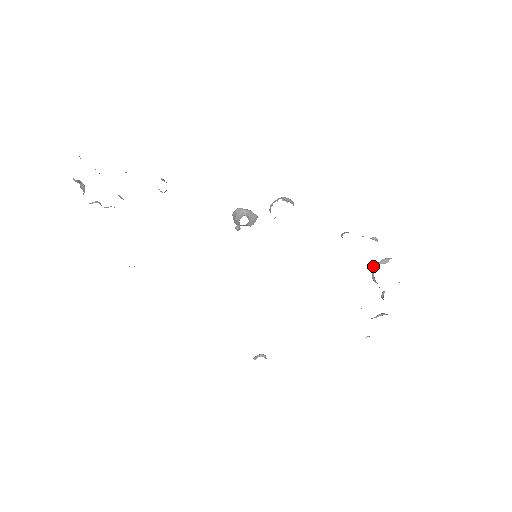
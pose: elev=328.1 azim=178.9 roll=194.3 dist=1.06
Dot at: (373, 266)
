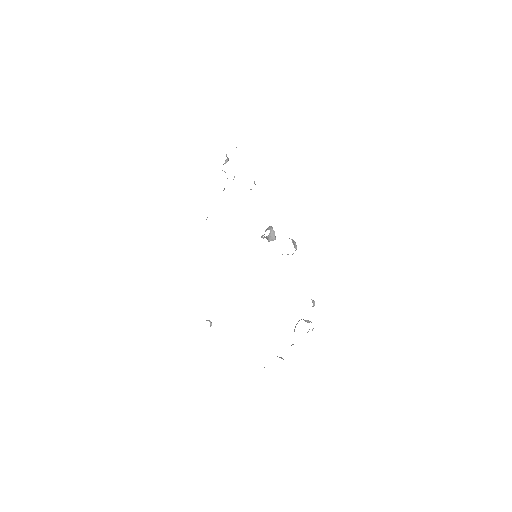
Dot at: (301, 319)
